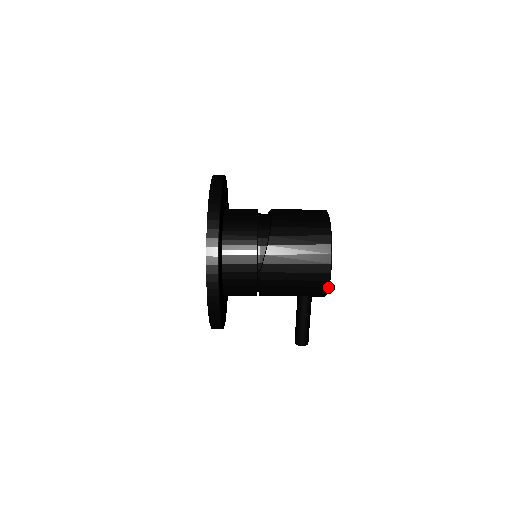
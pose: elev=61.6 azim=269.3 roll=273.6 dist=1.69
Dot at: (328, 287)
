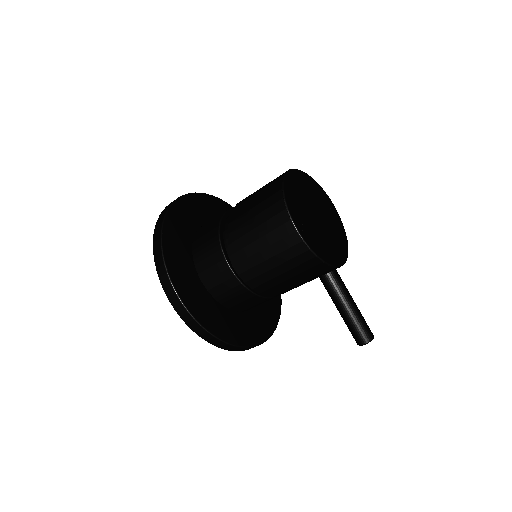
Dot at: (310, 250)
